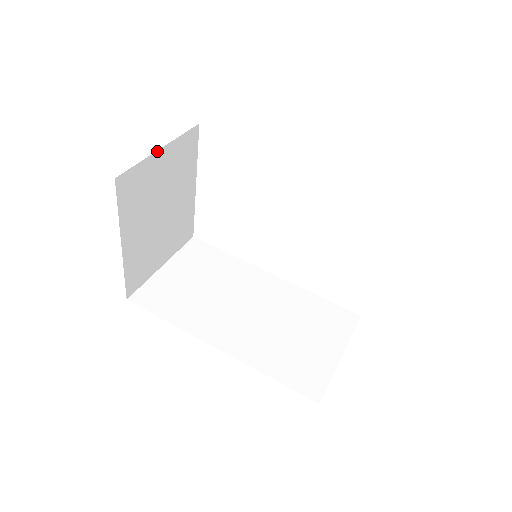
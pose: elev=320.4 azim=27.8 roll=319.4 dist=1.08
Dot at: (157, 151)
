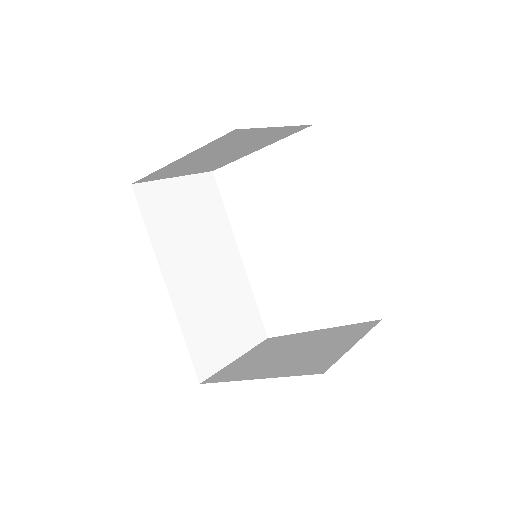
Dot at: (274, 127)
